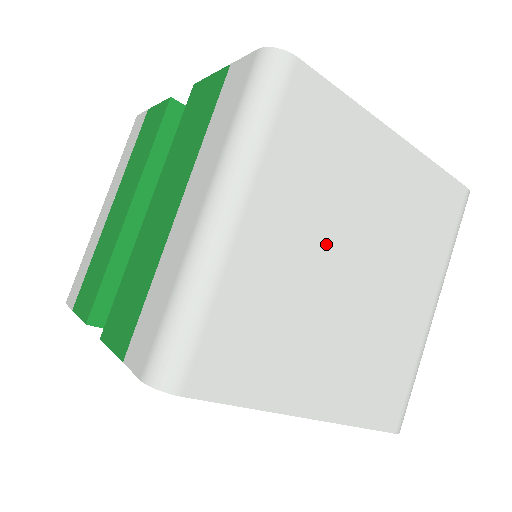
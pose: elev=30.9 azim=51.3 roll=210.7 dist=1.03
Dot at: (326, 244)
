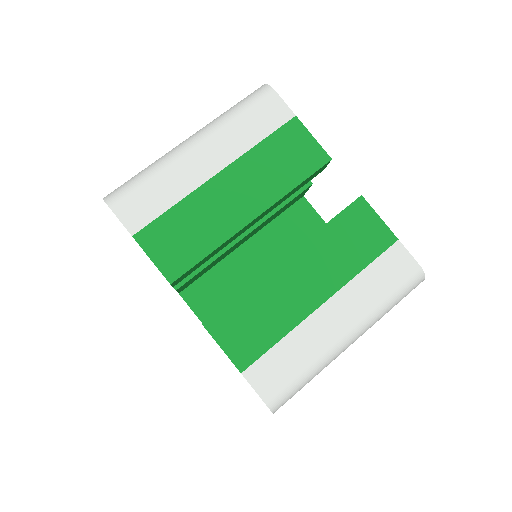
Dot at: occluded
